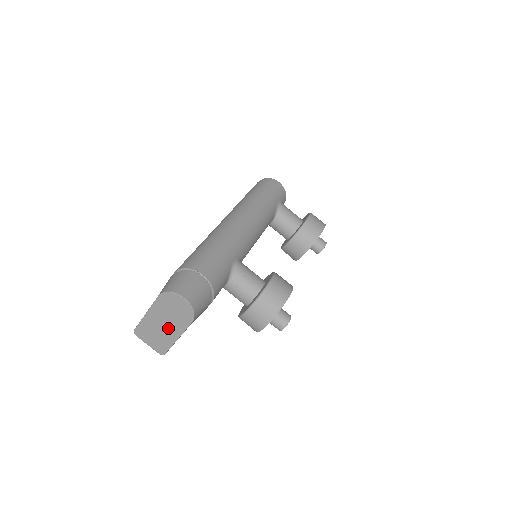
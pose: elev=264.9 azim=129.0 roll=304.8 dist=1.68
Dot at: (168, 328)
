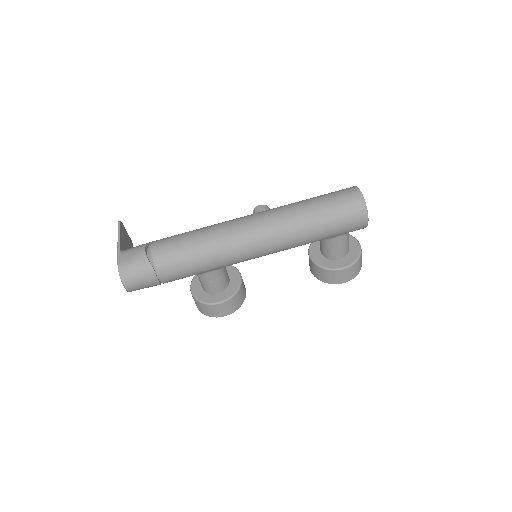
Dot at: occluded
